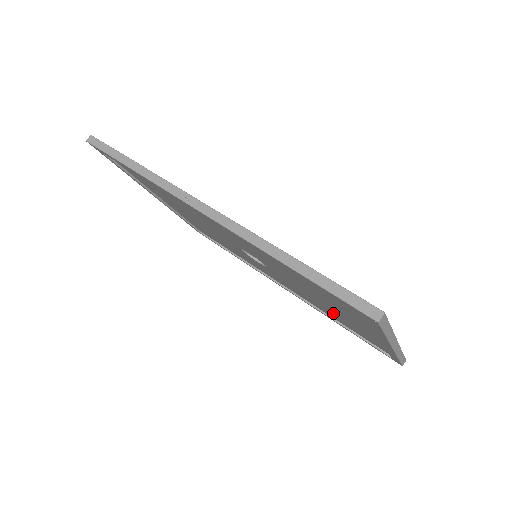
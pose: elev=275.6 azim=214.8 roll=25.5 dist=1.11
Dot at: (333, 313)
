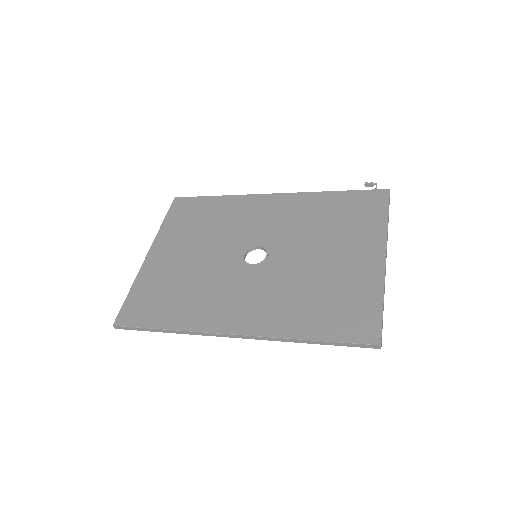
Dot at: (327, 231)
